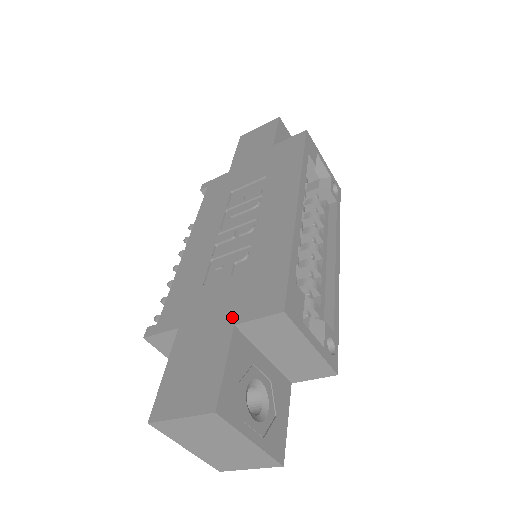
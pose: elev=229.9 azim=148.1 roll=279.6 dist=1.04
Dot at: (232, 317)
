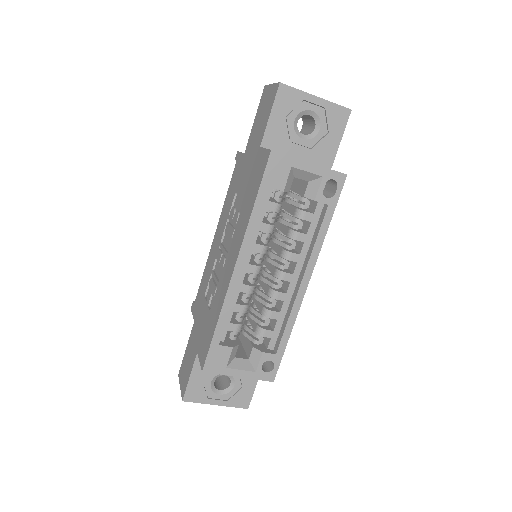
Dot at: (198, 345)
